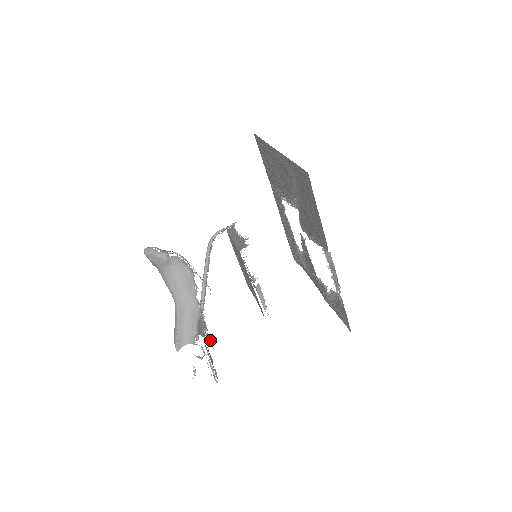
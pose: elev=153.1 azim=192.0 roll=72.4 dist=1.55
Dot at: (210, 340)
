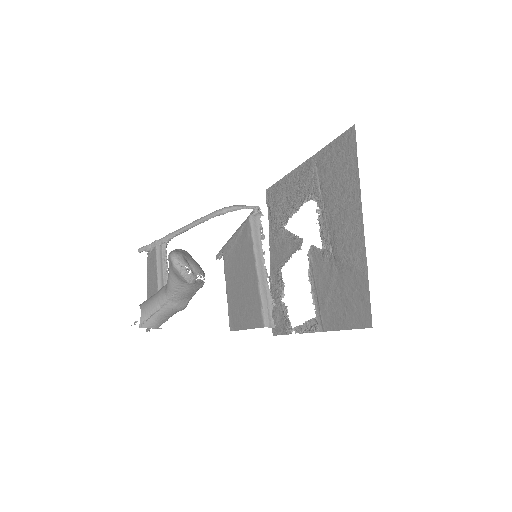
Dot at: occluded
